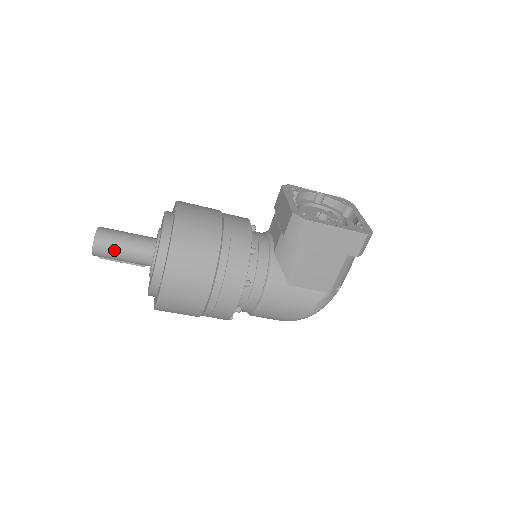
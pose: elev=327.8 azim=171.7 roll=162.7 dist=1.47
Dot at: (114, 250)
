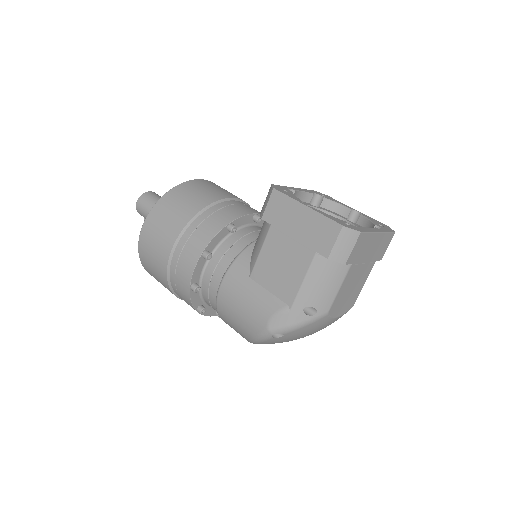
Dot at: (148, 208)
